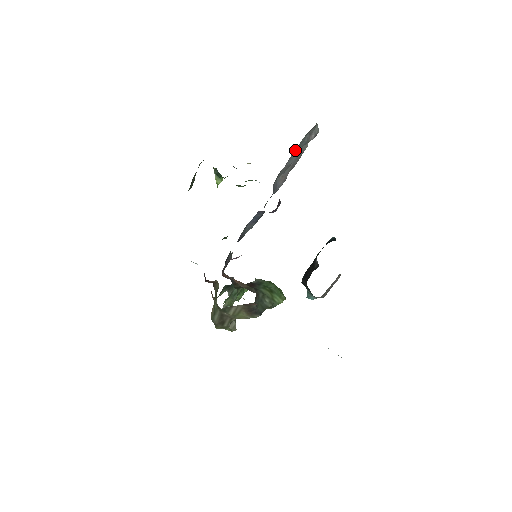
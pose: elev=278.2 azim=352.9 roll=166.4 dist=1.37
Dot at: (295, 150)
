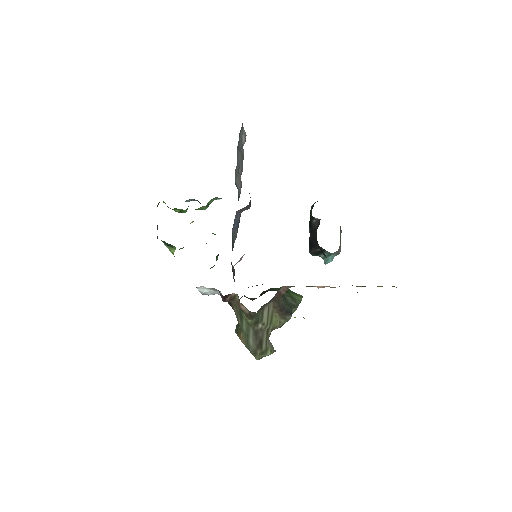
Dot at: (237, 150)
